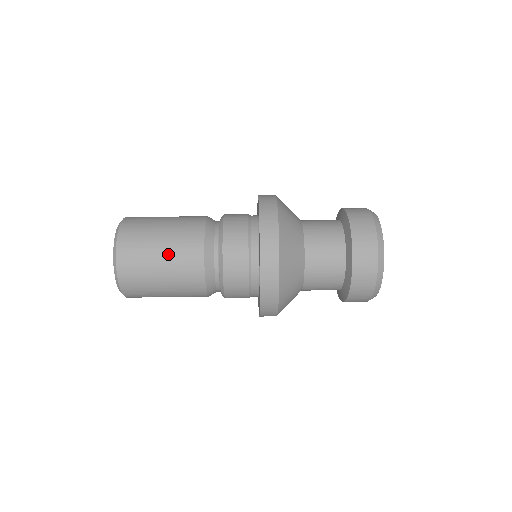
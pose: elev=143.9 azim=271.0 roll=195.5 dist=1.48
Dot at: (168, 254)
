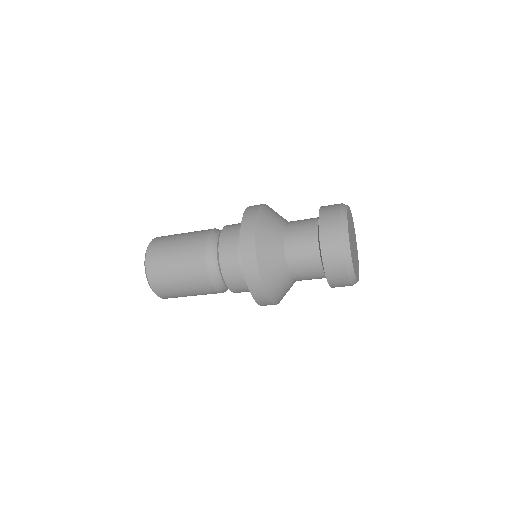
Dot at: (183, 239)
